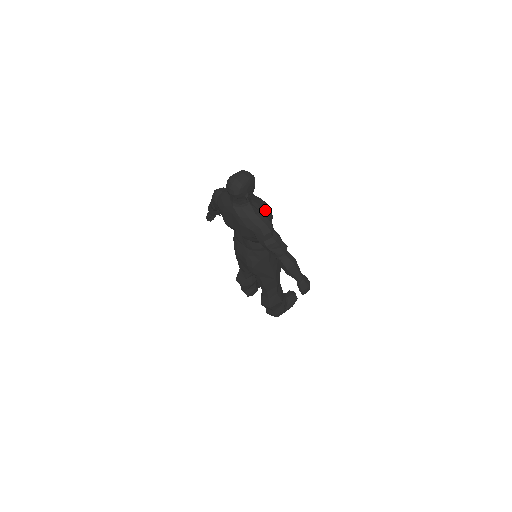
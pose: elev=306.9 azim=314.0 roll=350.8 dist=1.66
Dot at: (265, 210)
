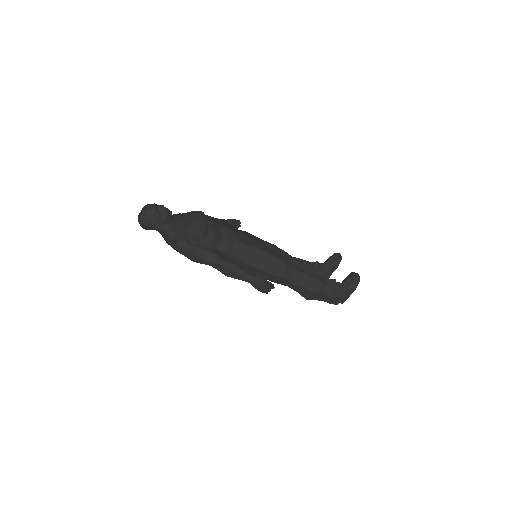
Dot at: (186, 228)
